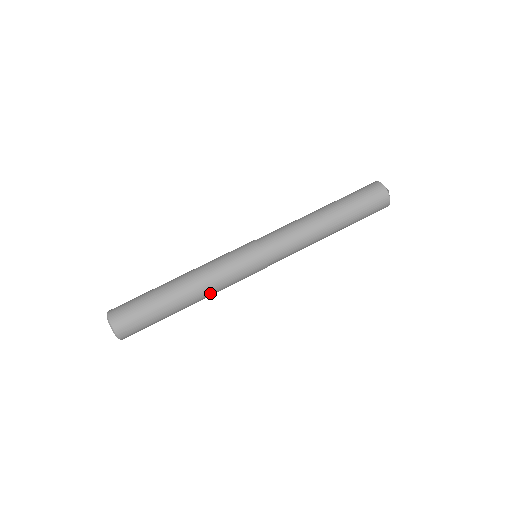
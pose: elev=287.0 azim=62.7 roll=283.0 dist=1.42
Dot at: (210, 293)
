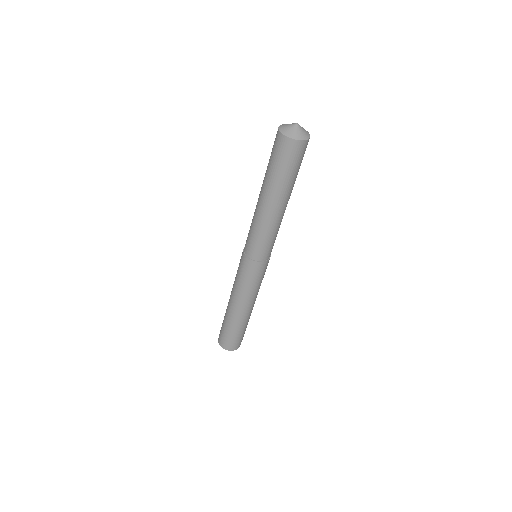
Dot at: (248, 301)
